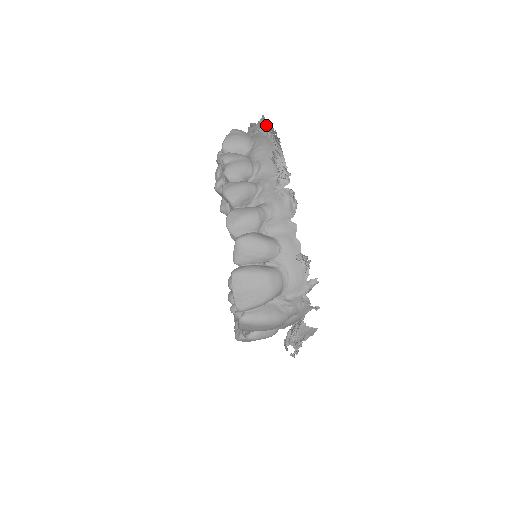
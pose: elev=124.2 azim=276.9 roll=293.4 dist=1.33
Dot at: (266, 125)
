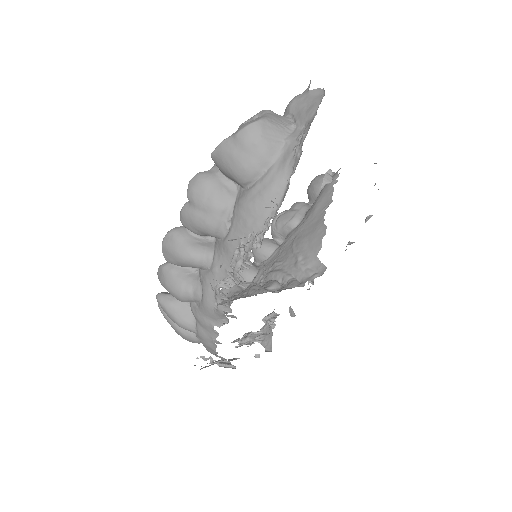
Dot at: occluded
